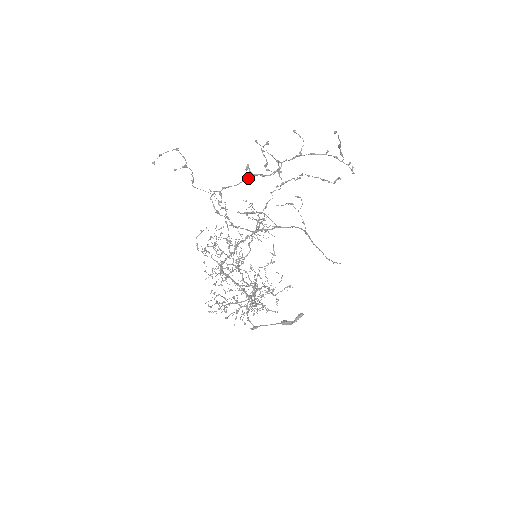
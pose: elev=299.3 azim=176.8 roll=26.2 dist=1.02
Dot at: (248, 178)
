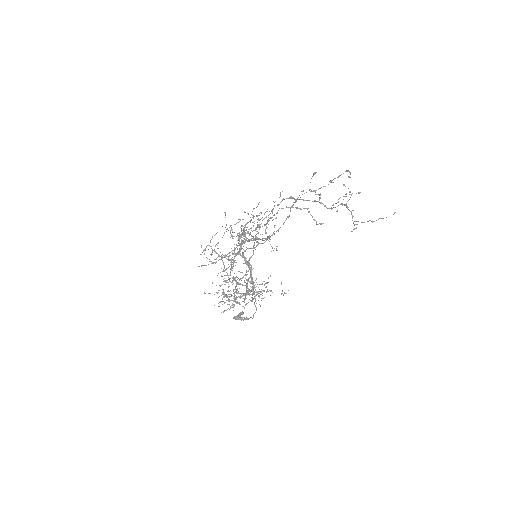
Dot at: (313, 201)
